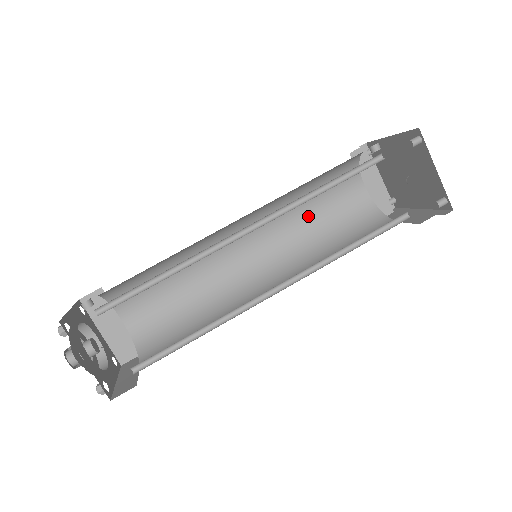
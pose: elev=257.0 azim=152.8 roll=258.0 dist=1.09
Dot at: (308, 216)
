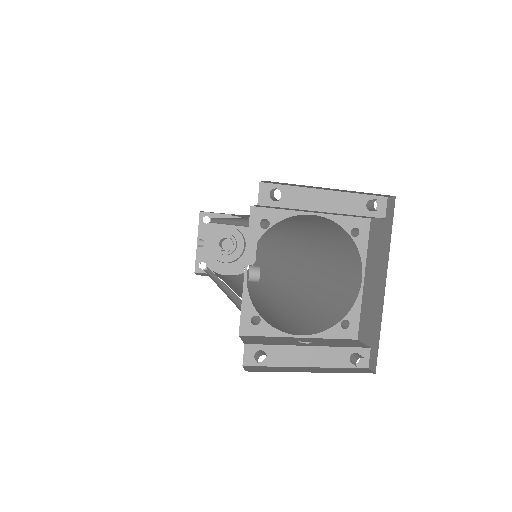
Dot at: occluded
